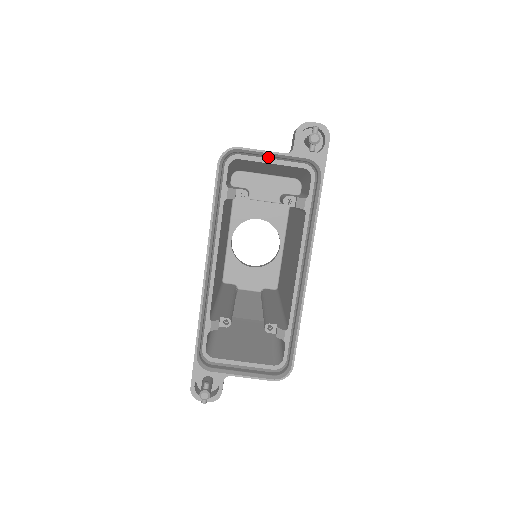
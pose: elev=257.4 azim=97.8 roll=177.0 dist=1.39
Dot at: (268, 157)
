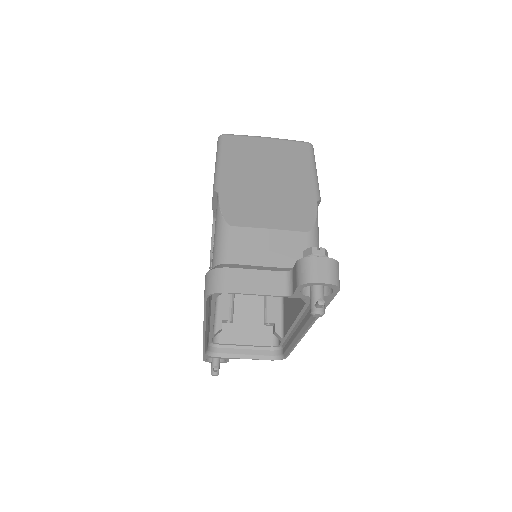
Dot at: (264, 281)
